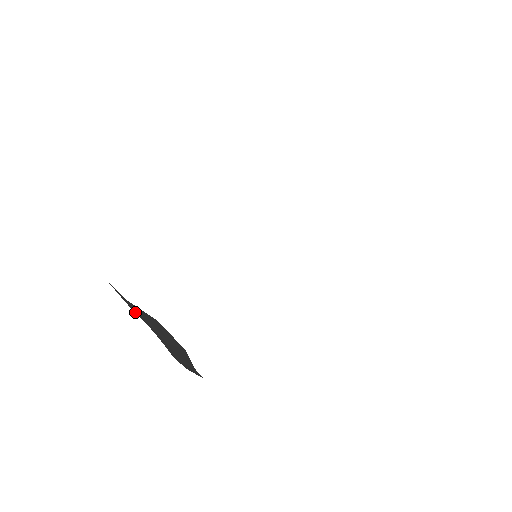
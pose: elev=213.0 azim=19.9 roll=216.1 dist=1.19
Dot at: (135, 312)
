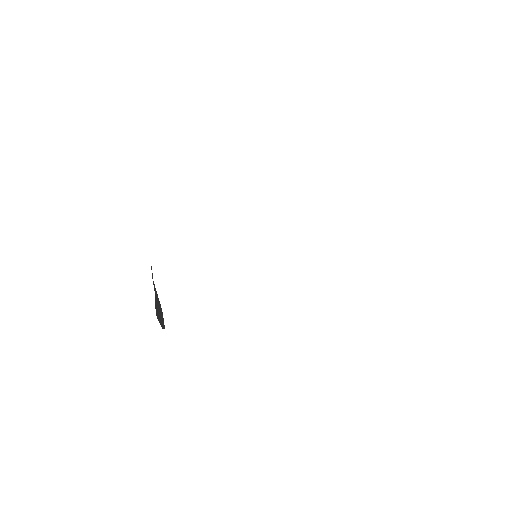
Dot at: occluded
